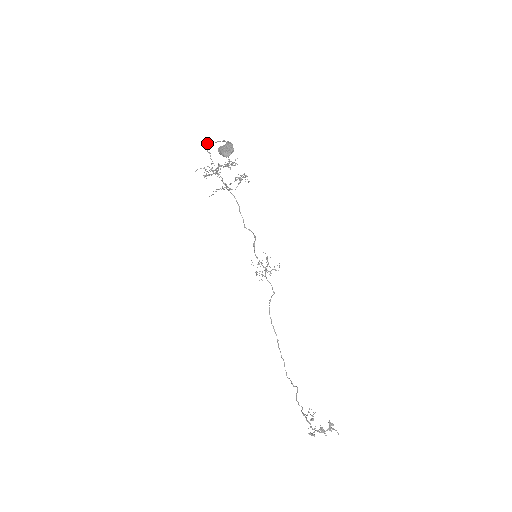
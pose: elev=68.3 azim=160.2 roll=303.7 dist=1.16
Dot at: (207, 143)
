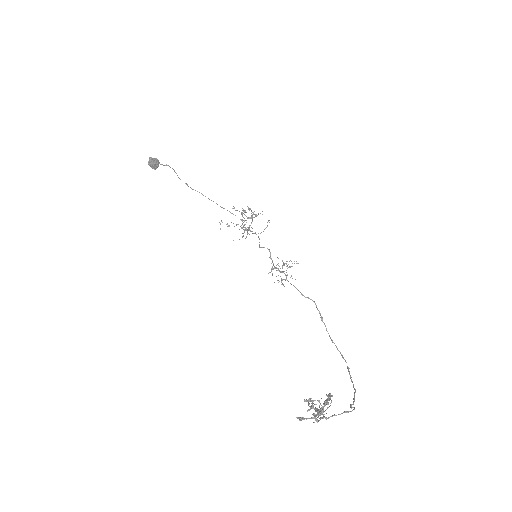
Dot at: (216, 203)
